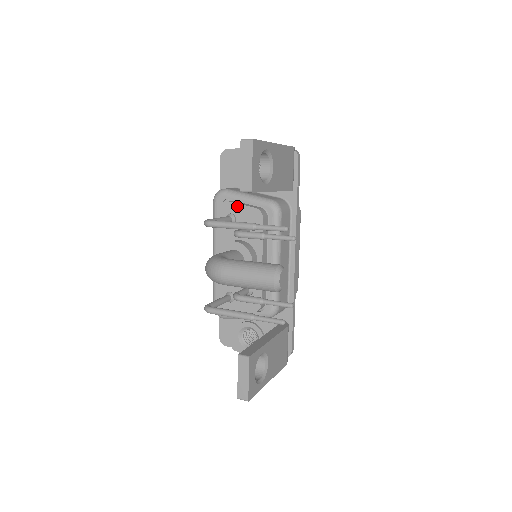
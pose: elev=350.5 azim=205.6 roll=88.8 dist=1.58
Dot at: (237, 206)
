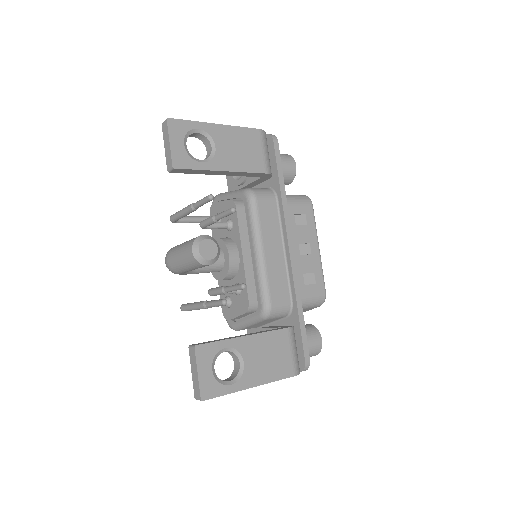
Dot at: (219, 204)
